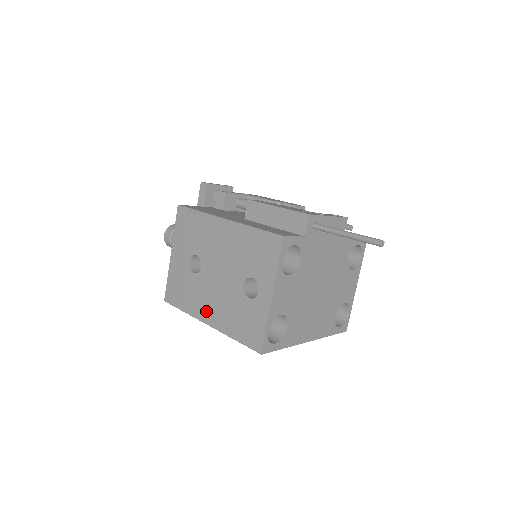
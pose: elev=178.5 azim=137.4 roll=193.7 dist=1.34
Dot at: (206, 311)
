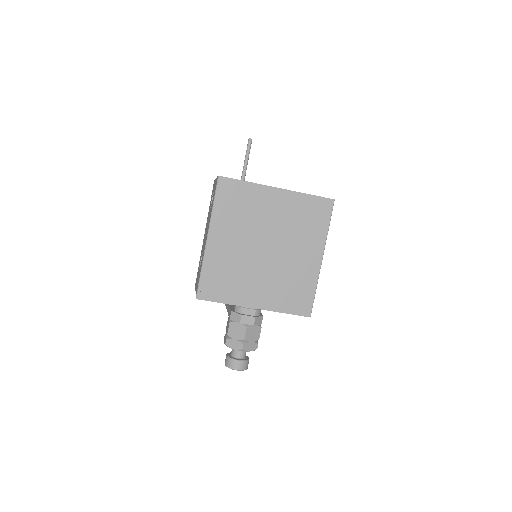
Dot at: occluded
